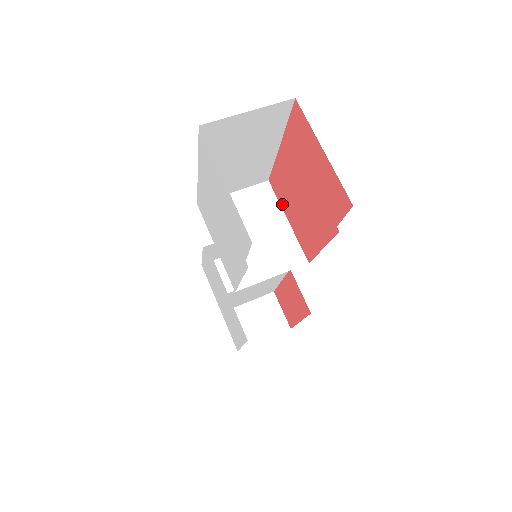
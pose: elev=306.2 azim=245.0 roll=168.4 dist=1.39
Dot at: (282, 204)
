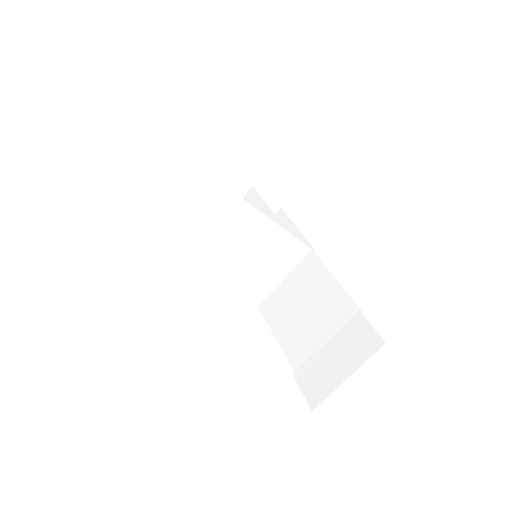
Dot at: occluded
